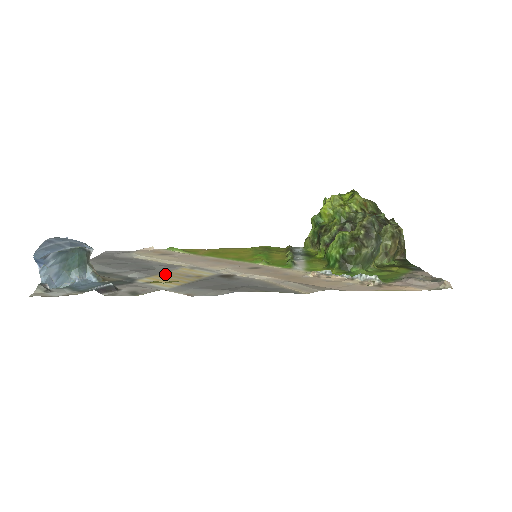
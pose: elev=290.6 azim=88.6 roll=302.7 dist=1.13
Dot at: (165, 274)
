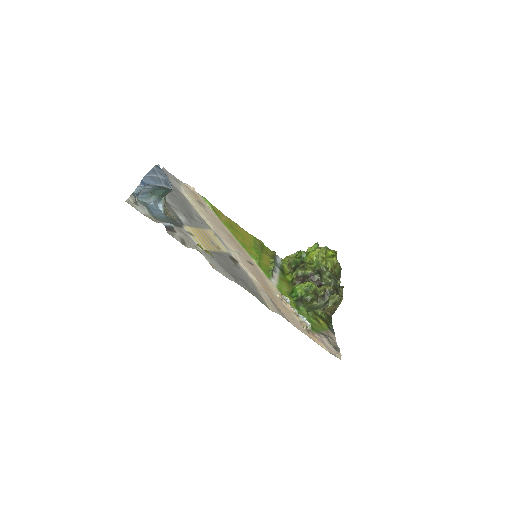
Dot at: (200, 230)
